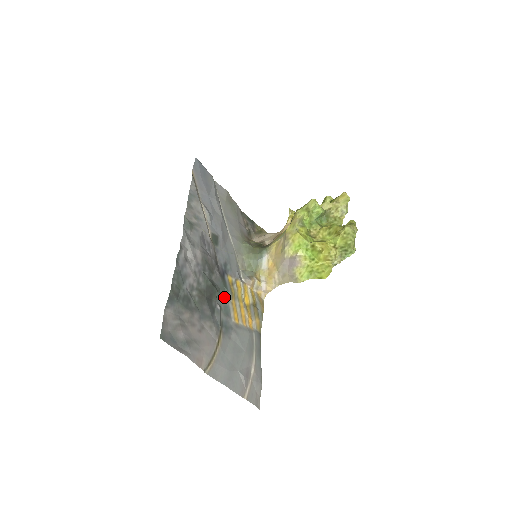
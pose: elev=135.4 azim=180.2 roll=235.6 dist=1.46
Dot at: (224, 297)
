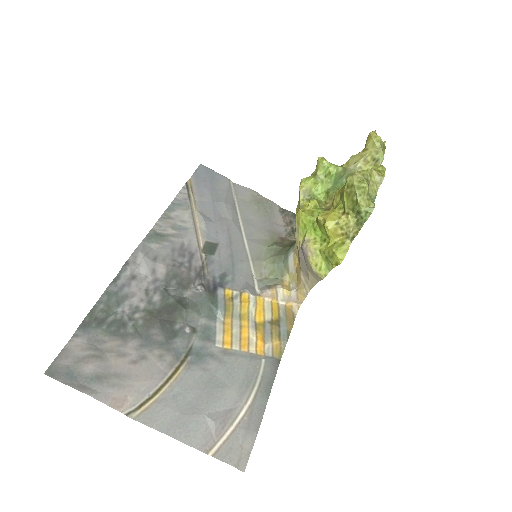
Dot at: (208, 316)
